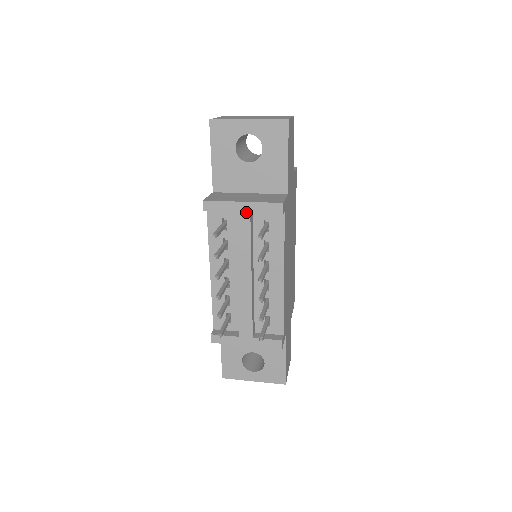
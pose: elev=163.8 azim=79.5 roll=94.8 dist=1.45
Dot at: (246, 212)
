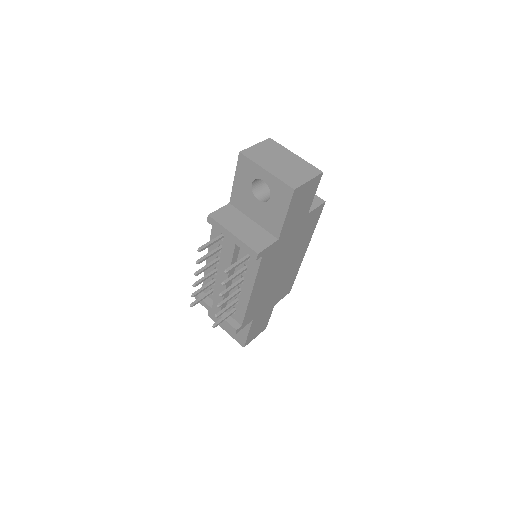
Dot at: (233, 242)
